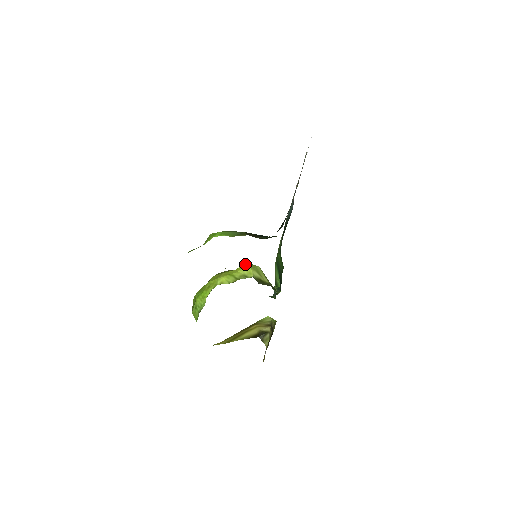
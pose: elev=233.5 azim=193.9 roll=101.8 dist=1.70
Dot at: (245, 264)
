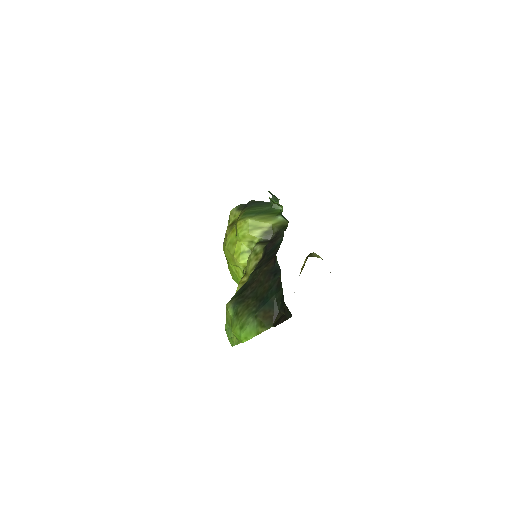
Dot at: (239, 232)
